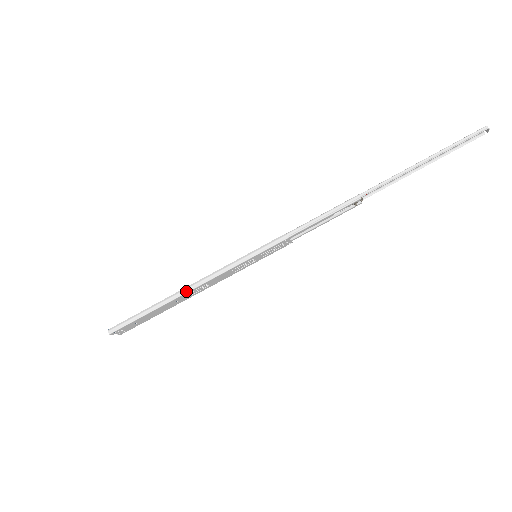
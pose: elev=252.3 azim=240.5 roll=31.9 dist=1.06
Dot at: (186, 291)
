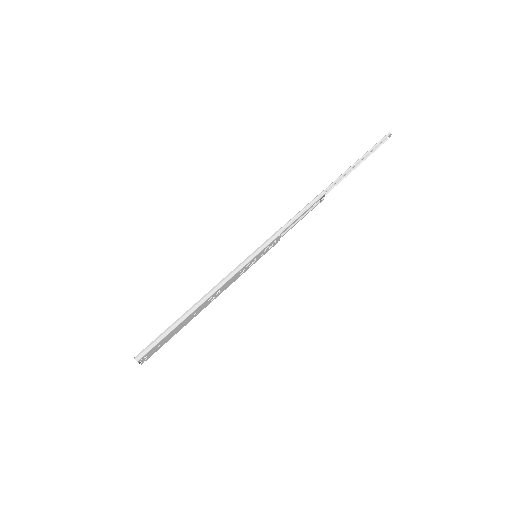
Dot at: (205, 299)
